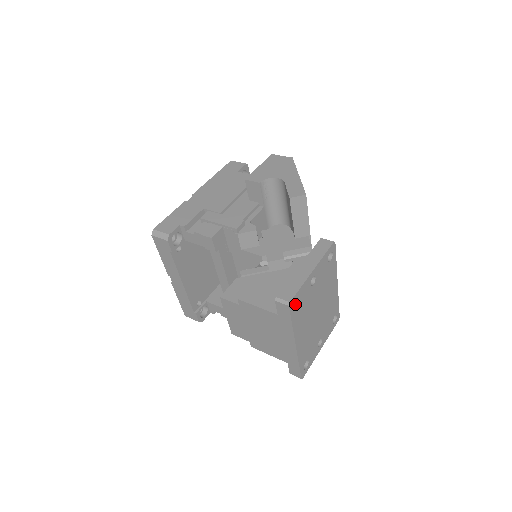
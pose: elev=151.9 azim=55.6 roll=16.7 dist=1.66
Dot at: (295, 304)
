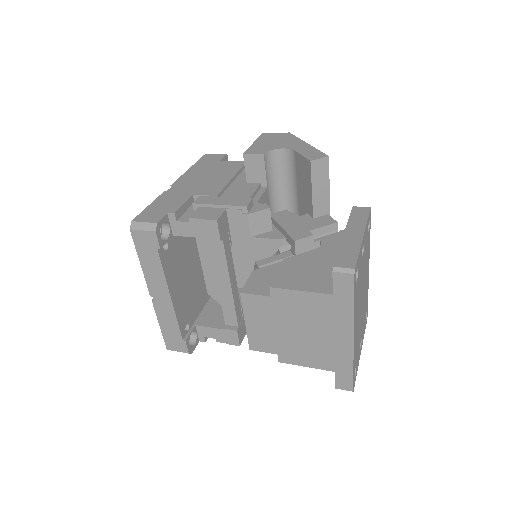
Dot at: occluded
